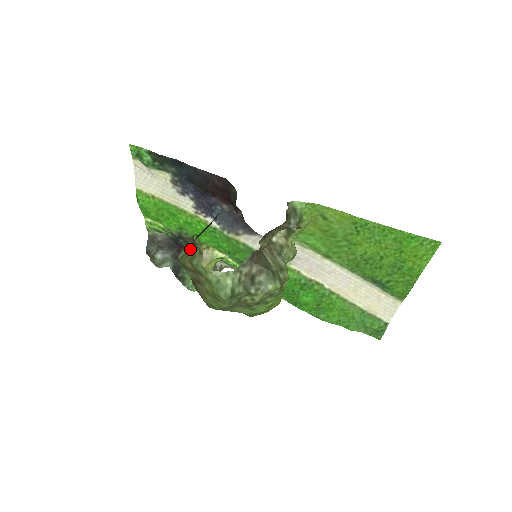
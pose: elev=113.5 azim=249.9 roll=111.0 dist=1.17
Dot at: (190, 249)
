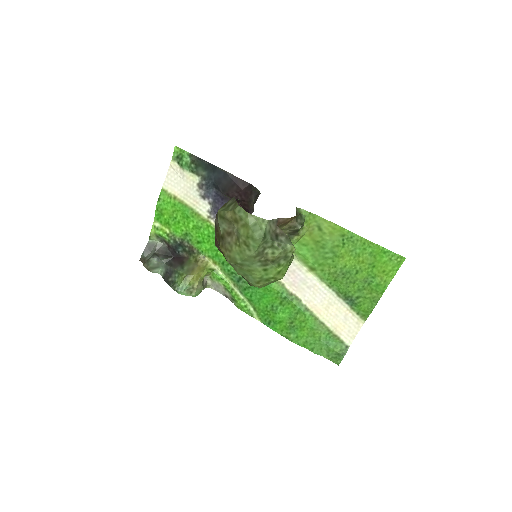
Dot at: (231, 204)
